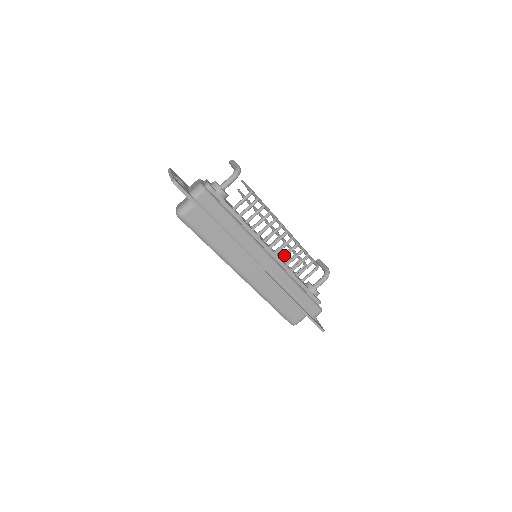
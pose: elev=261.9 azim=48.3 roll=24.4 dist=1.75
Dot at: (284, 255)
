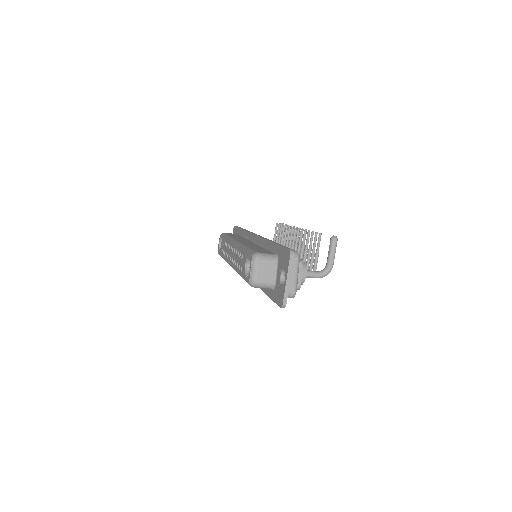
Dot at: occluded
